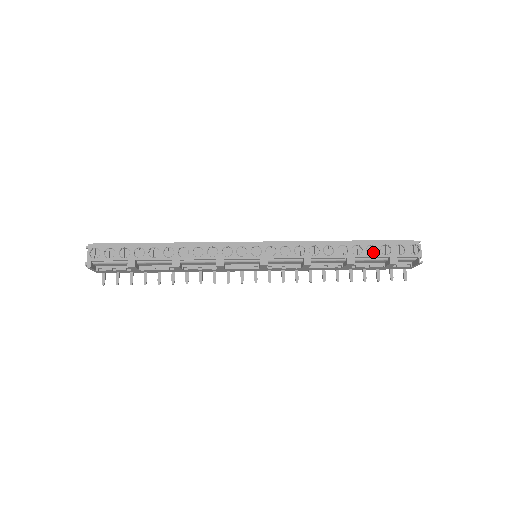
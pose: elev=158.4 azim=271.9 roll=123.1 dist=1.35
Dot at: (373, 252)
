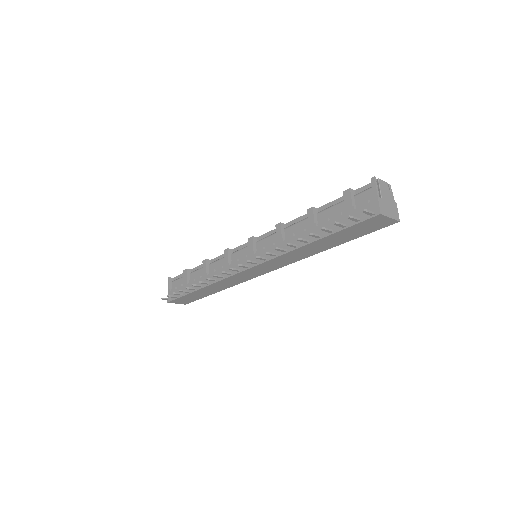
Dot at: occluded
